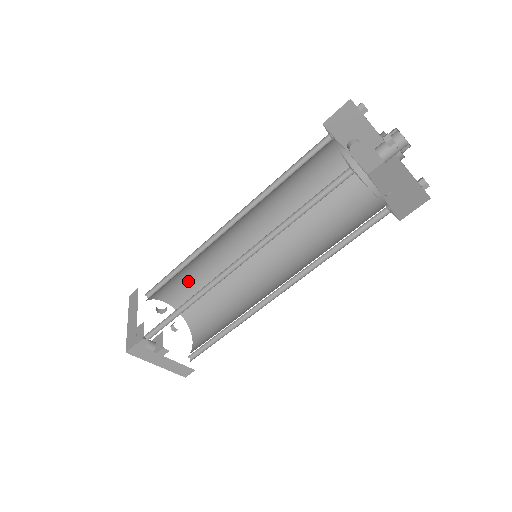
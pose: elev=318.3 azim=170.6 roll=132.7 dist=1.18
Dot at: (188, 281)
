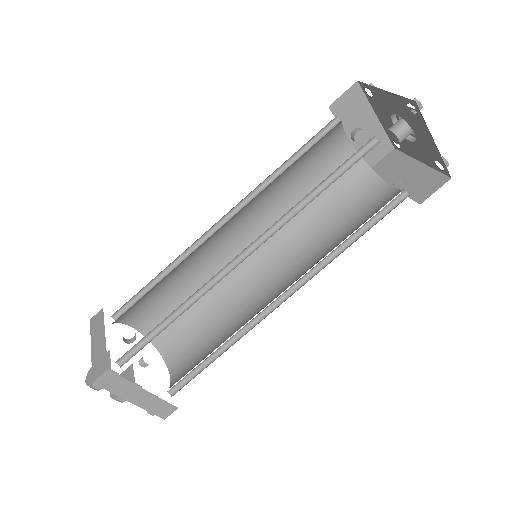
Dot at: (165, 299)
